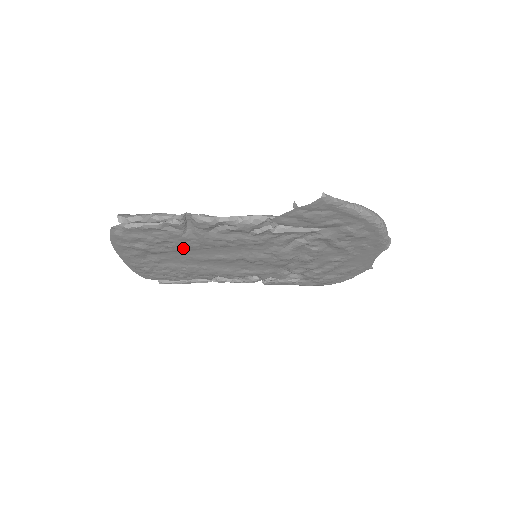
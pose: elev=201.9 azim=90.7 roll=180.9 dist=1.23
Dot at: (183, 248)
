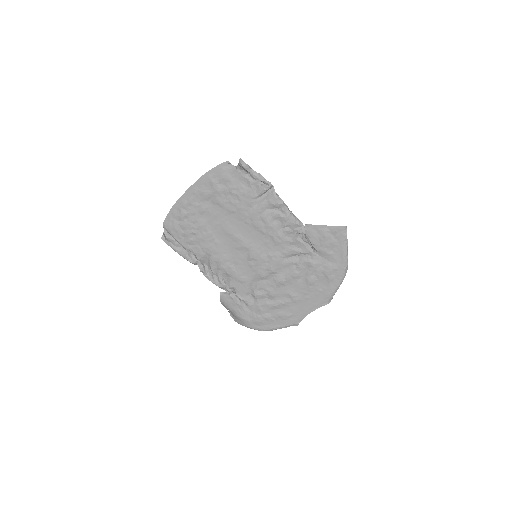
Dot at: (236, 211)
